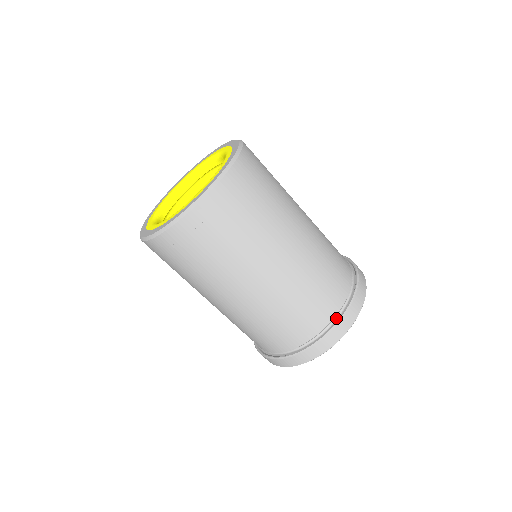
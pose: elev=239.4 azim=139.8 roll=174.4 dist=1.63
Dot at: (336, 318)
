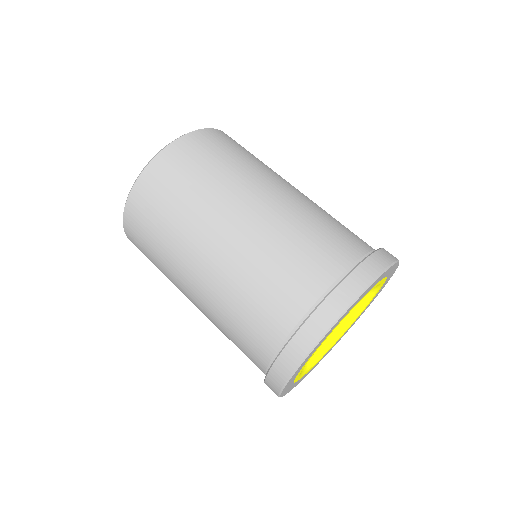
Dot at: occluded
